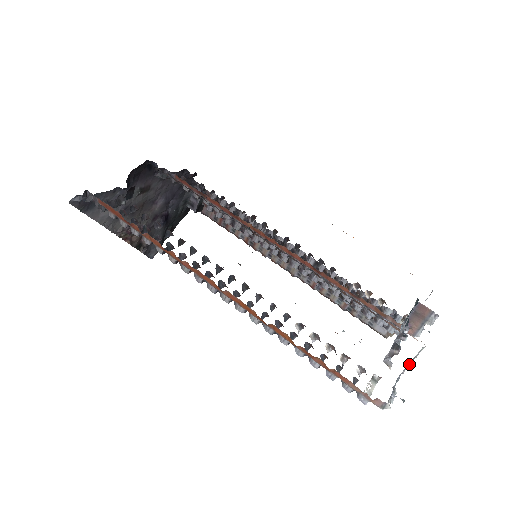
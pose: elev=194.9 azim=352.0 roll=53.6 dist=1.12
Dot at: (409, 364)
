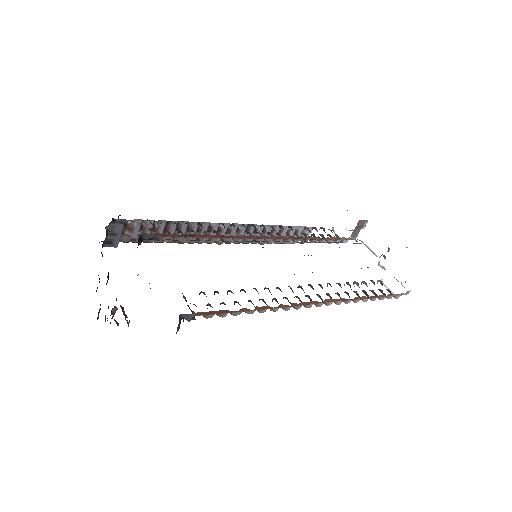
Dot at: occluded
